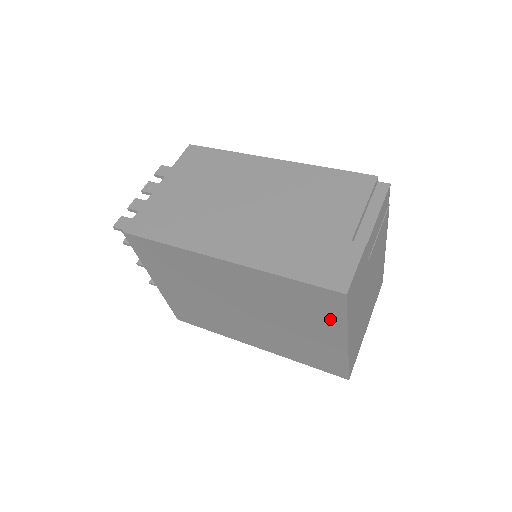
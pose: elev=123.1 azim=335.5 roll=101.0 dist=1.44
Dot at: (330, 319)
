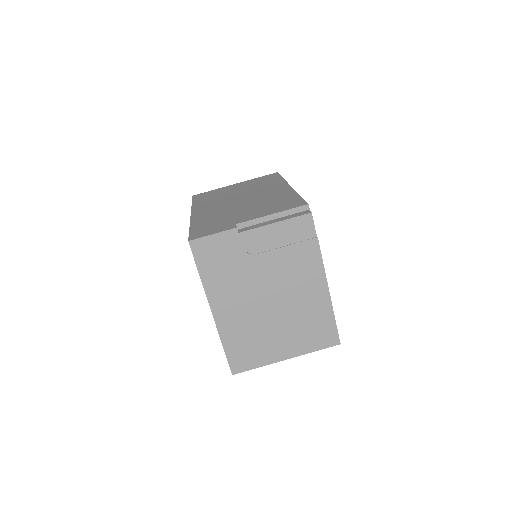
Dot at: occluded
